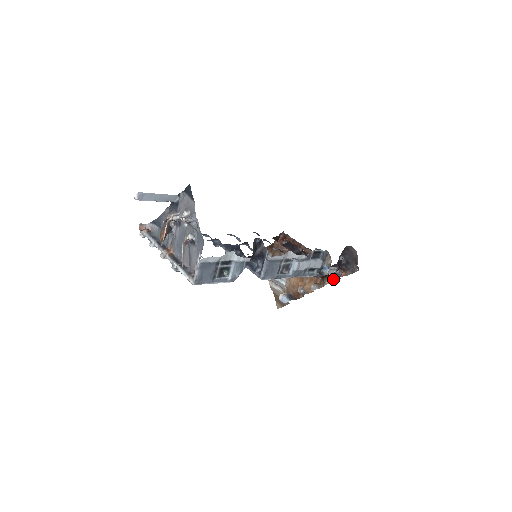
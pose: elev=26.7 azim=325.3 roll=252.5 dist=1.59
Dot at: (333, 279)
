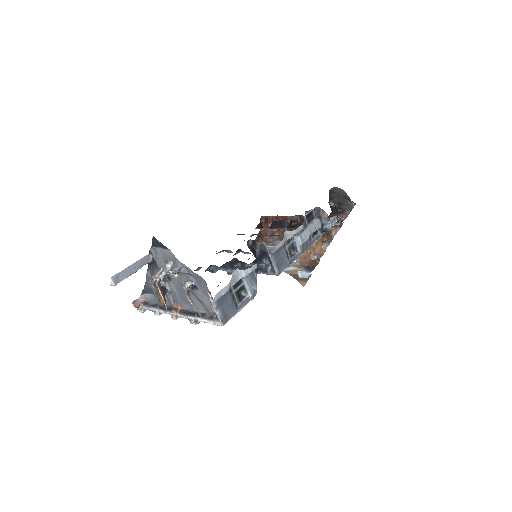
Dot at: (337, 227)
